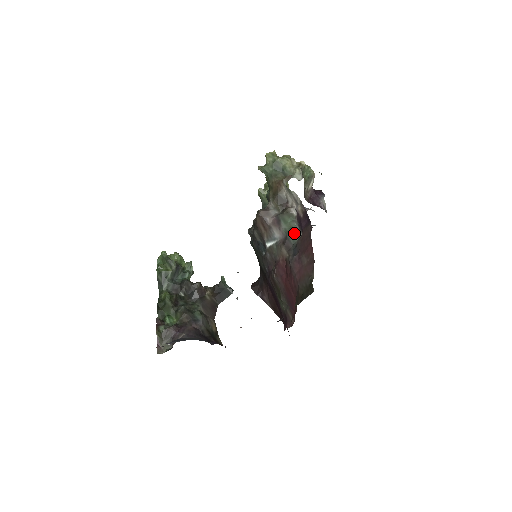
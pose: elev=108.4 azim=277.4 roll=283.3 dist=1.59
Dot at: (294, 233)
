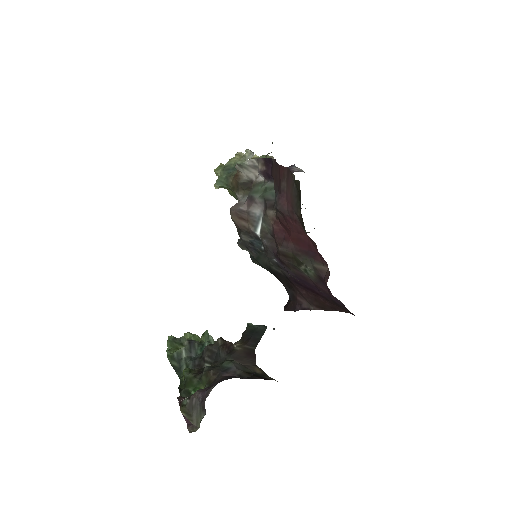
Dot at: (269, 190)
